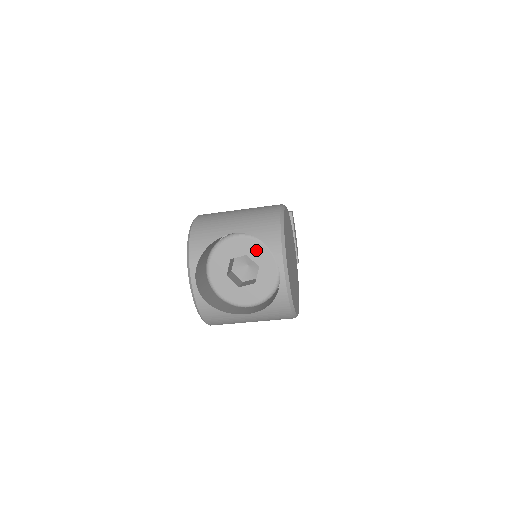
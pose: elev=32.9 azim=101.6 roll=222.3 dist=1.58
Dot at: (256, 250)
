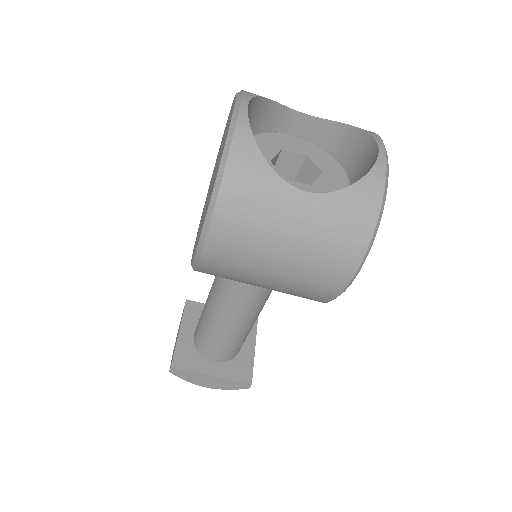
Dot at: (320, 156)
